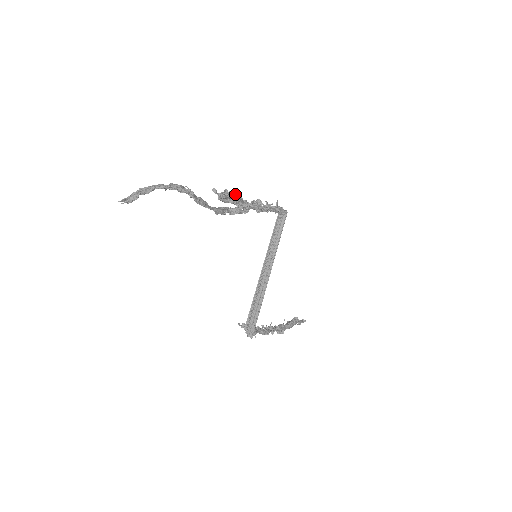
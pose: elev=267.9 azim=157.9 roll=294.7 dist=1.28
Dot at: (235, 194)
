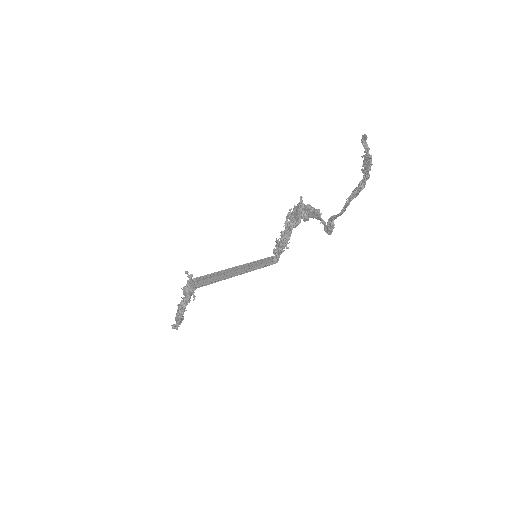
Dot at: occluded
